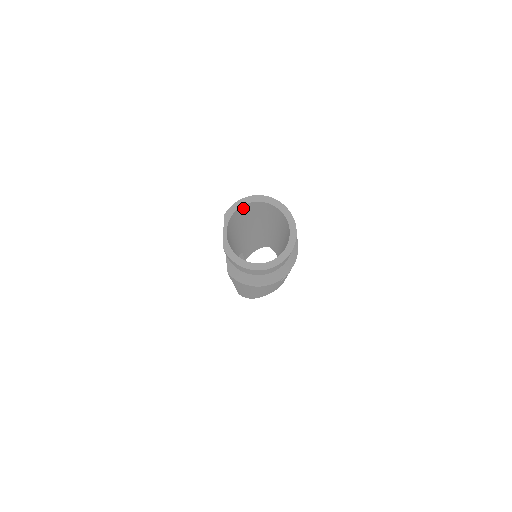
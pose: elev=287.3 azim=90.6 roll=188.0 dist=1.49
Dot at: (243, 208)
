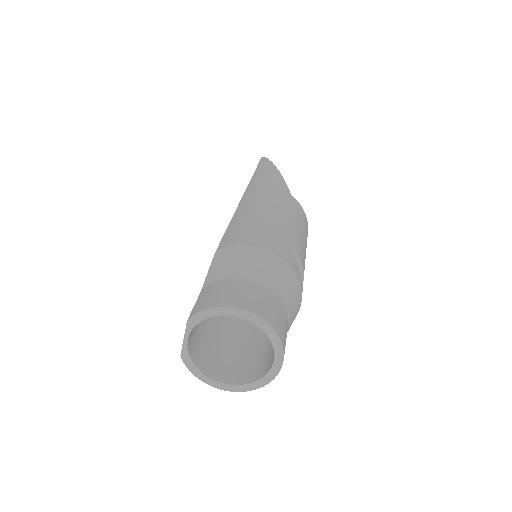
Dot at: occluded
